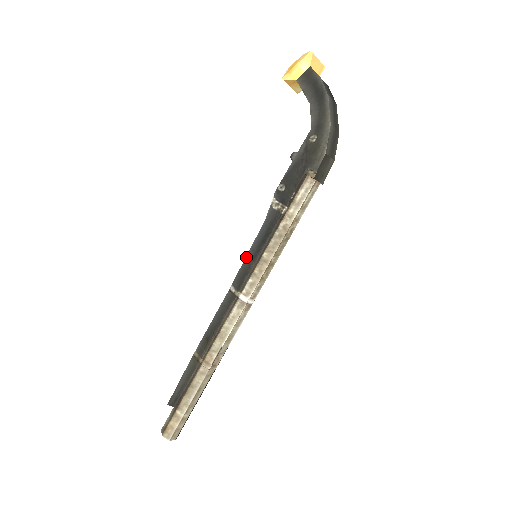
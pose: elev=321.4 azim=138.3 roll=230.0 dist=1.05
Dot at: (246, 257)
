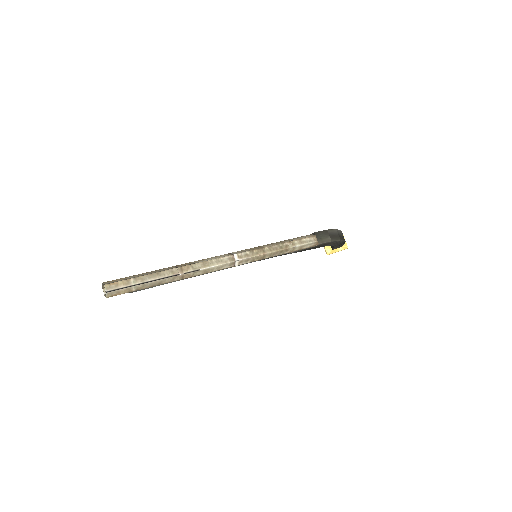
Dot at: occluded
